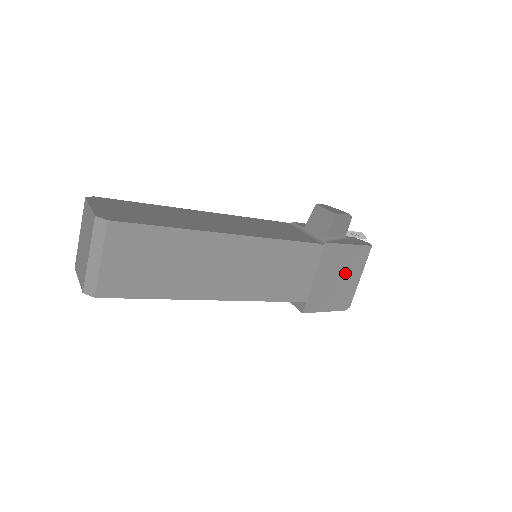
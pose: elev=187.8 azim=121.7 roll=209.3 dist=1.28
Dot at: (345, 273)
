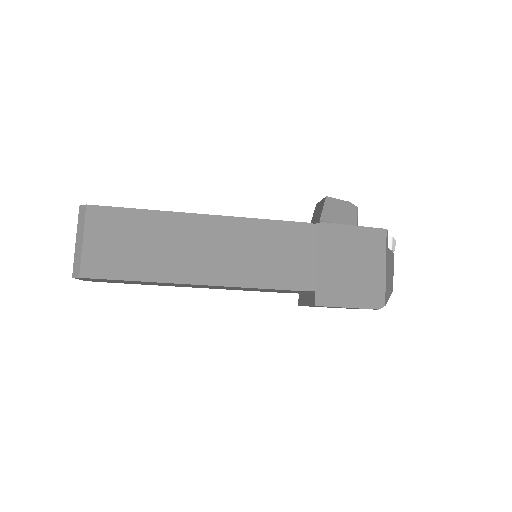
Dot at: (360, 260)
